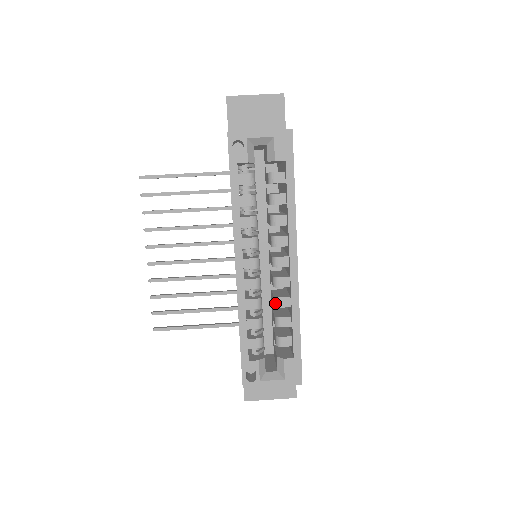
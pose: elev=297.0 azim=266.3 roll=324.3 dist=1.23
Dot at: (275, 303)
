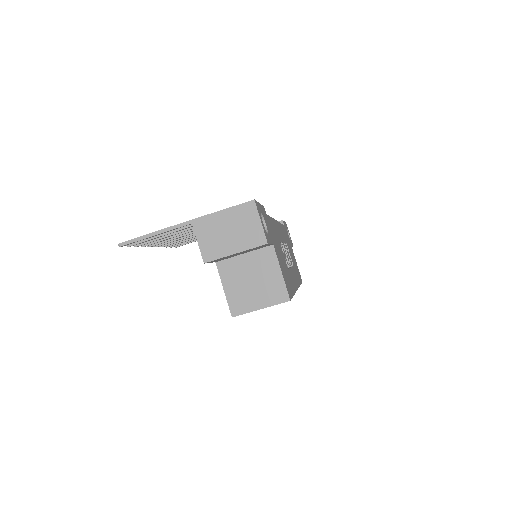
Dot at: occluded
